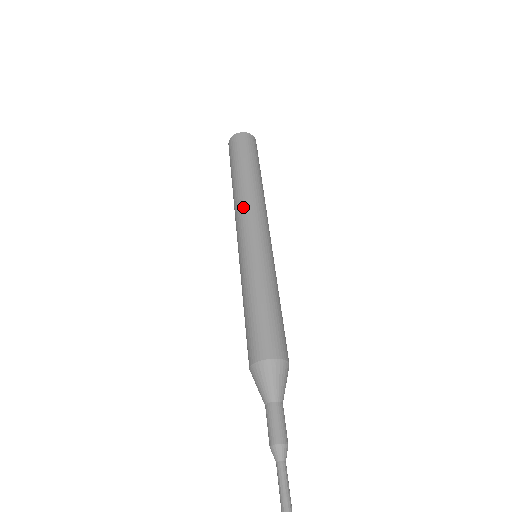
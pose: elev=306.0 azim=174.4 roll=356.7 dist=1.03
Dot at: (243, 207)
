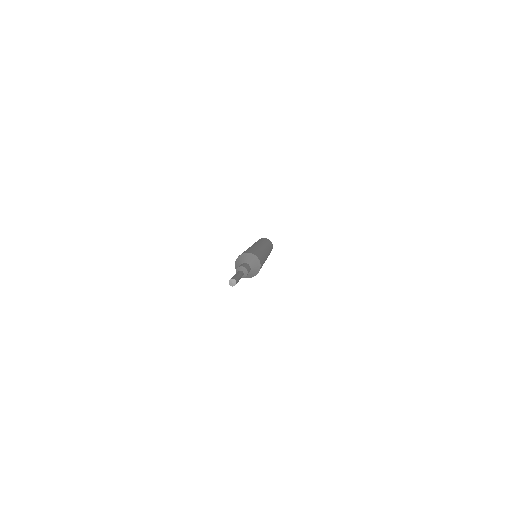
Dot at: occluded
